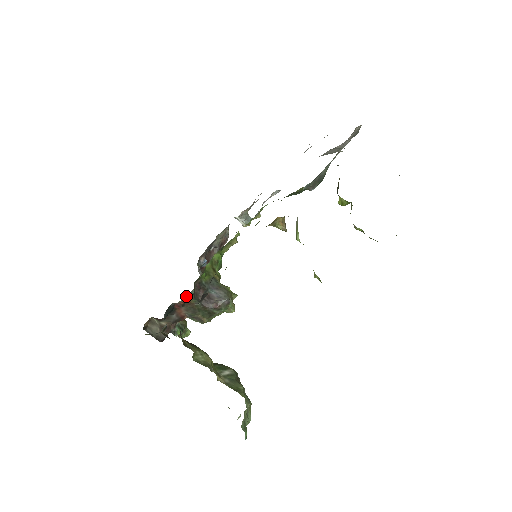
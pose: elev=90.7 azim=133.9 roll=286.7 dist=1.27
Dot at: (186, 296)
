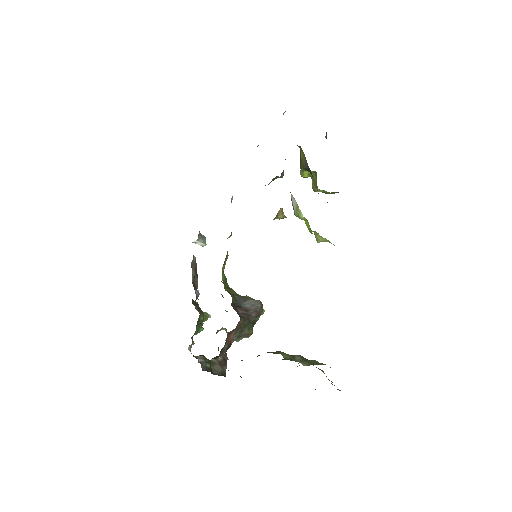
Dot at: occluded
